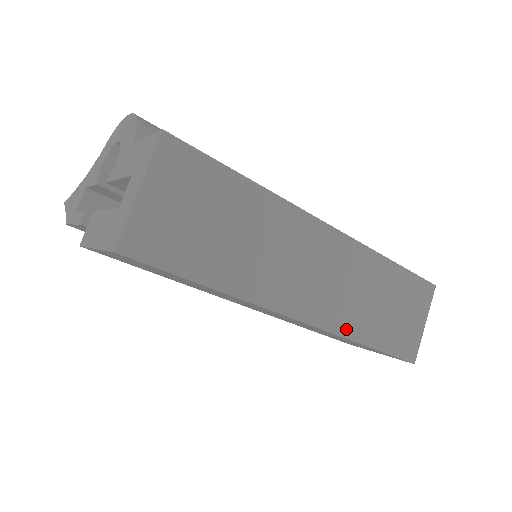
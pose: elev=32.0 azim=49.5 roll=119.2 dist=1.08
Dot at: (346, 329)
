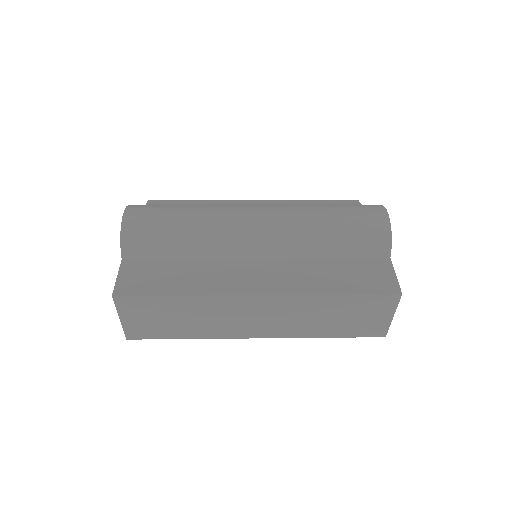
Dot at: (299, 334)
